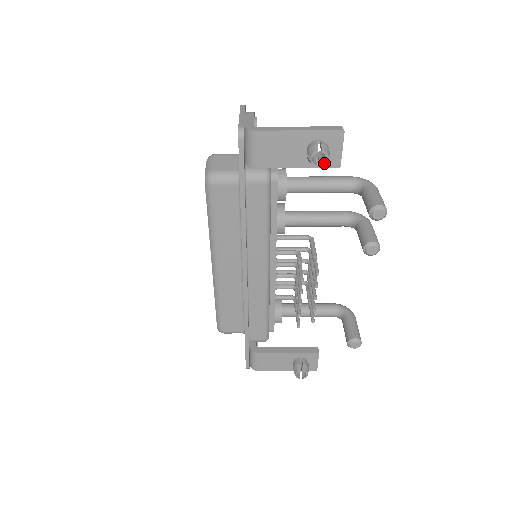
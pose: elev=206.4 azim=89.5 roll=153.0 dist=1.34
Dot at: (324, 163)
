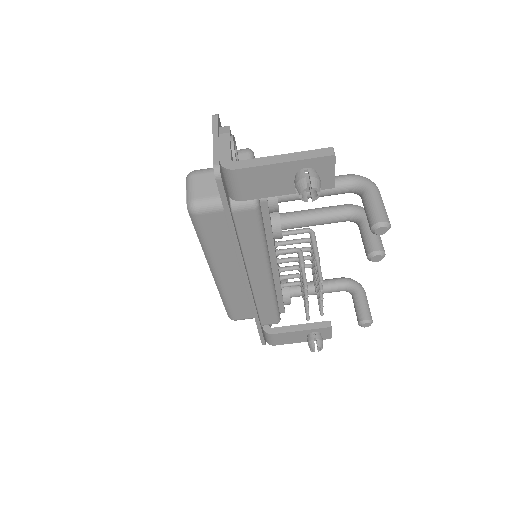
Dot at: (315, 197)
